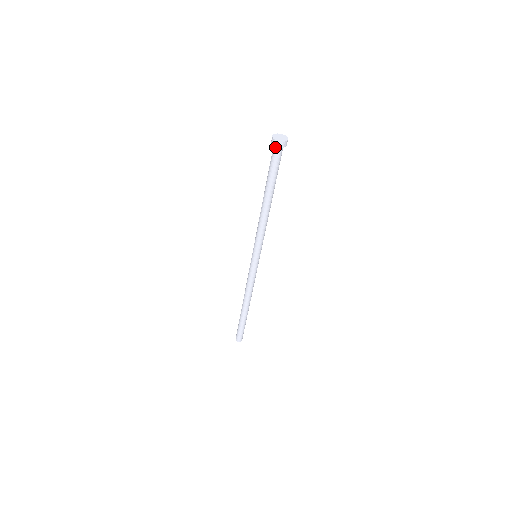
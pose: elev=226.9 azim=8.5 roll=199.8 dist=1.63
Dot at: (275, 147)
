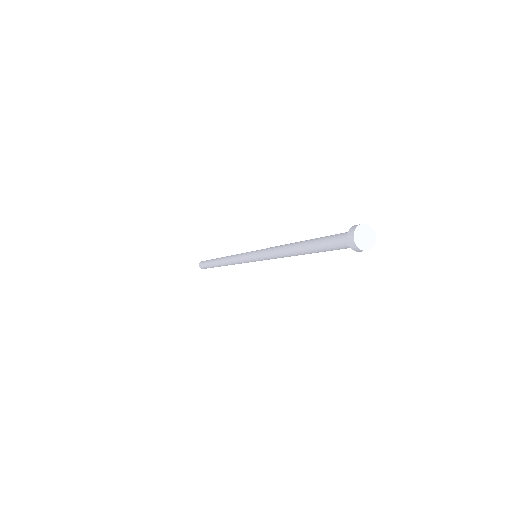
Dot at: (348, 239)
